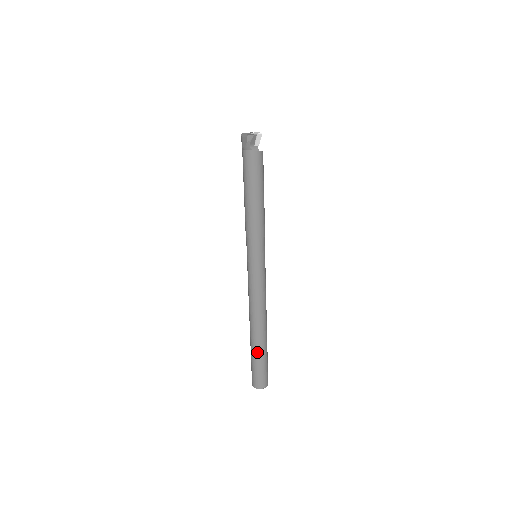
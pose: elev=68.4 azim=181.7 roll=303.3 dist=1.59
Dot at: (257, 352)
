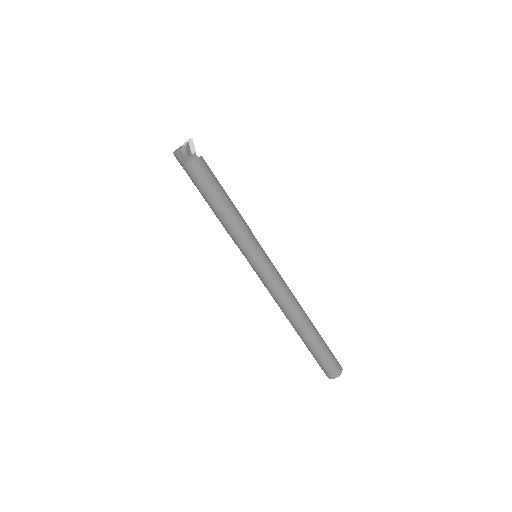
Dot at: (314, 343)
